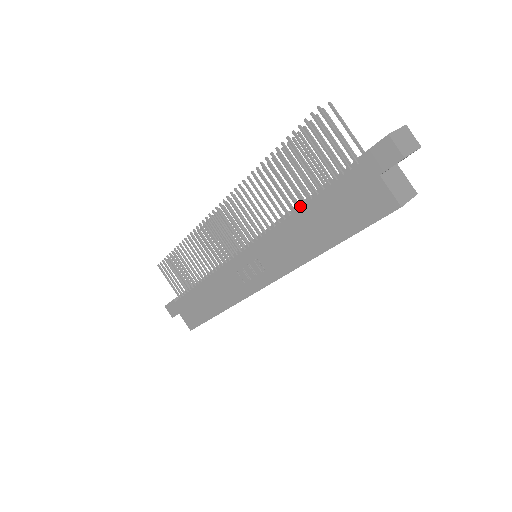
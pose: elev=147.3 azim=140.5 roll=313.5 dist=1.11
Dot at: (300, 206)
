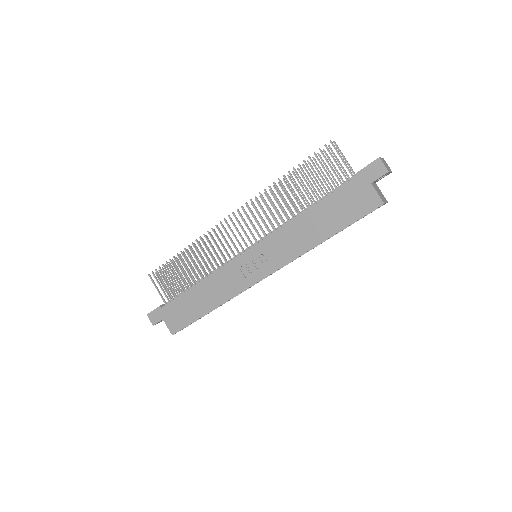
Dot at: (306, 210)
